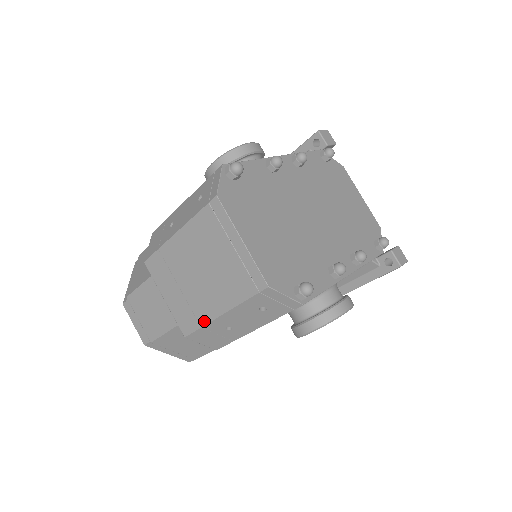
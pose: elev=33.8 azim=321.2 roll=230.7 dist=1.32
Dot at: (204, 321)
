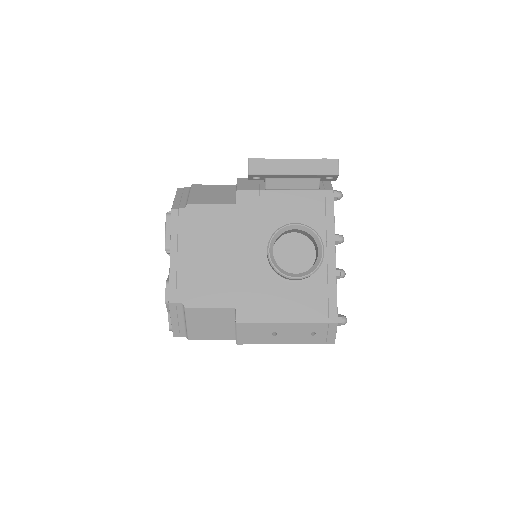
Dot at: occluded
